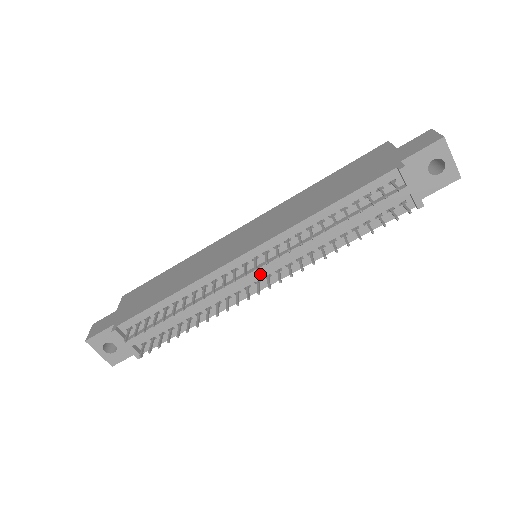
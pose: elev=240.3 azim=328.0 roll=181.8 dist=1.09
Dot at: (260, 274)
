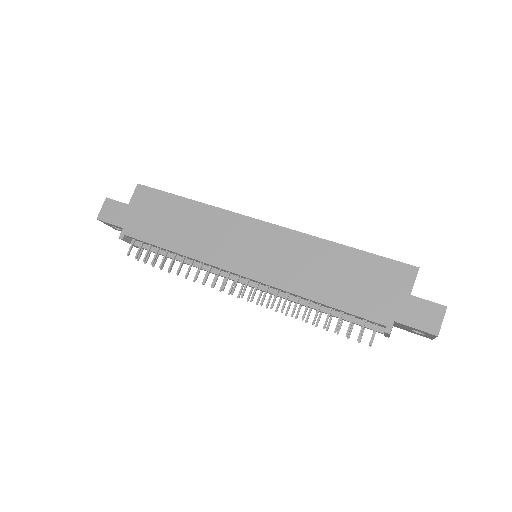
Dot at: occluded
